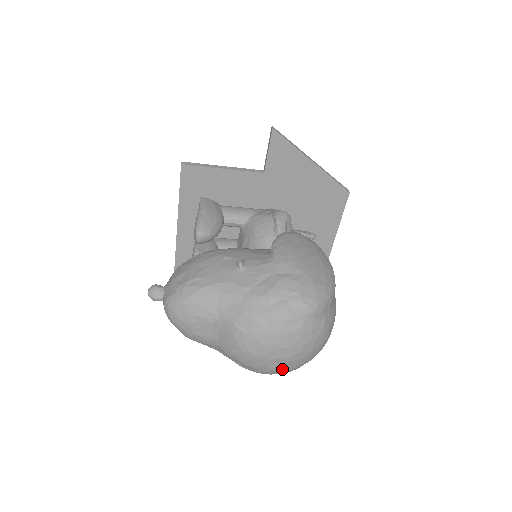
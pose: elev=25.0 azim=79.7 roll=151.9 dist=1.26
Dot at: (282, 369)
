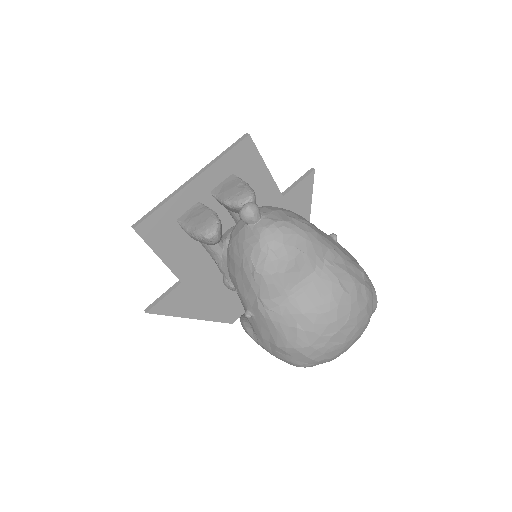
Dot at: (329, 352)
